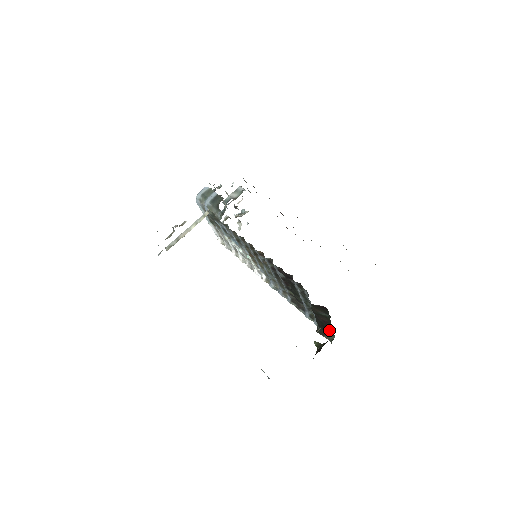
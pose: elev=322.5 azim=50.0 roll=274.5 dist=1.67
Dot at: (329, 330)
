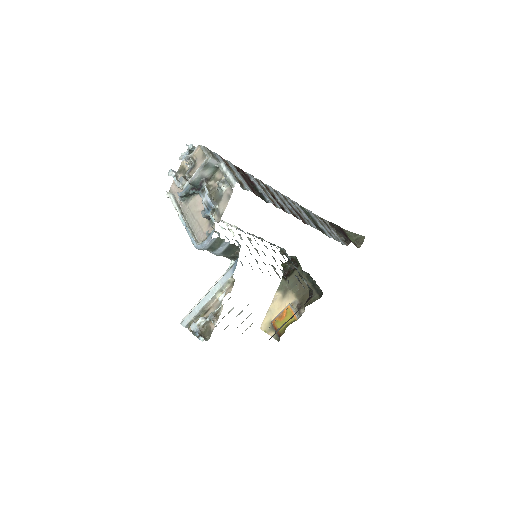
Dot at: occluded
